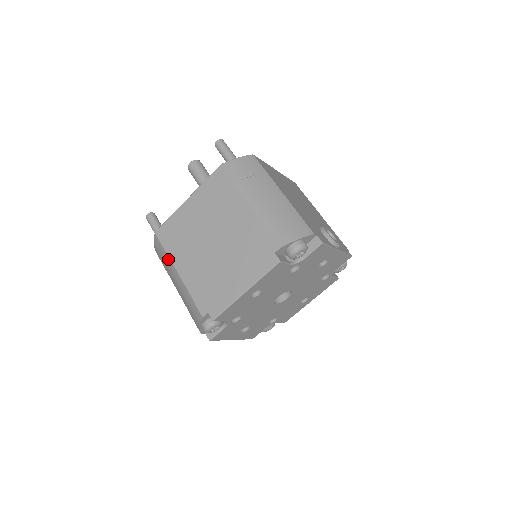
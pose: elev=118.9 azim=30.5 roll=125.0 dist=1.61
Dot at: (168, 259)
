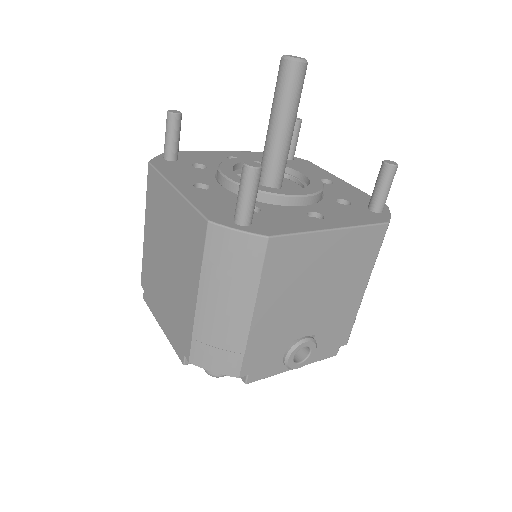
Dot at: occluded
